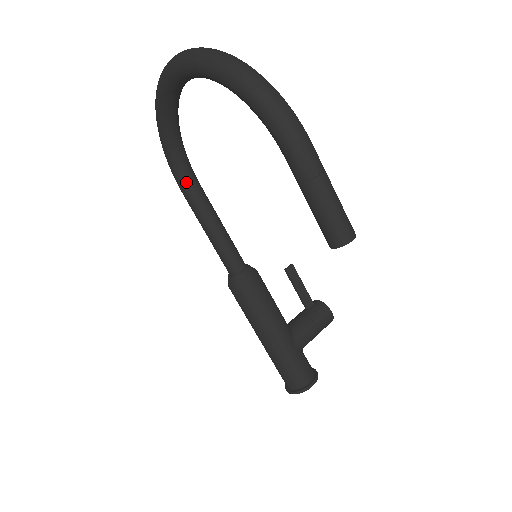
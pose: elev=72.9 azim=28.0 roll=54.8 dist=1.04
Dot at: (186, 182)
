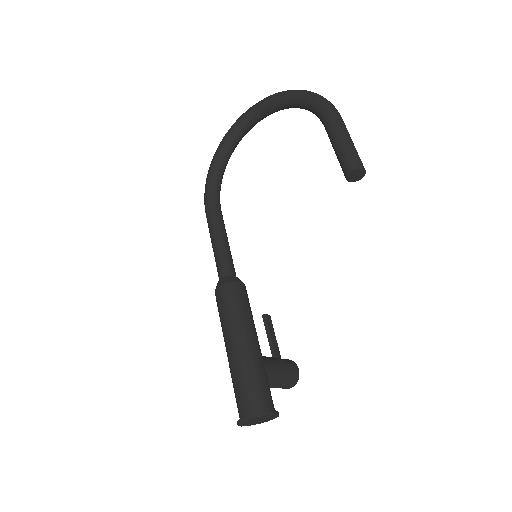
Dot at: (214, 201)
